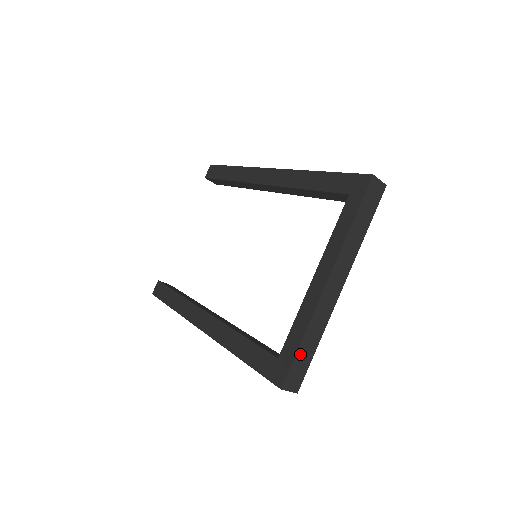
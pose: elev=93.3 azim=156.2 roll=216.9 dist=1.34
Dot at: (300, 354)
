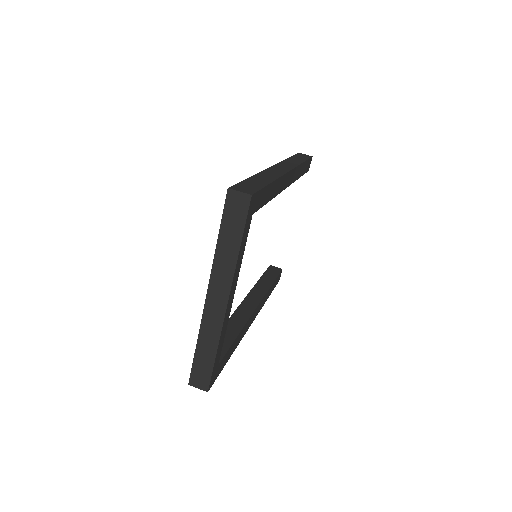
Dot at: (199, 358)
